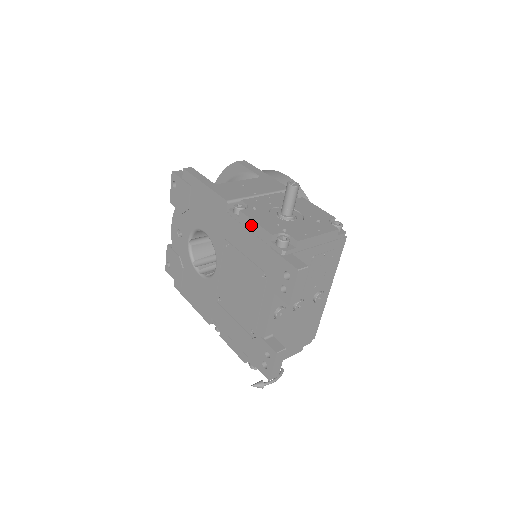
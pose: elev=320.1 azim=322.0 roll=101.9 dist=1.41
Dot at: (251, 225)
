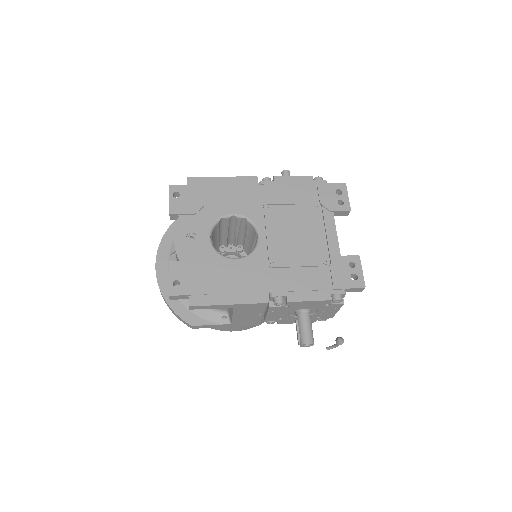
Dot at: (290, 180)
